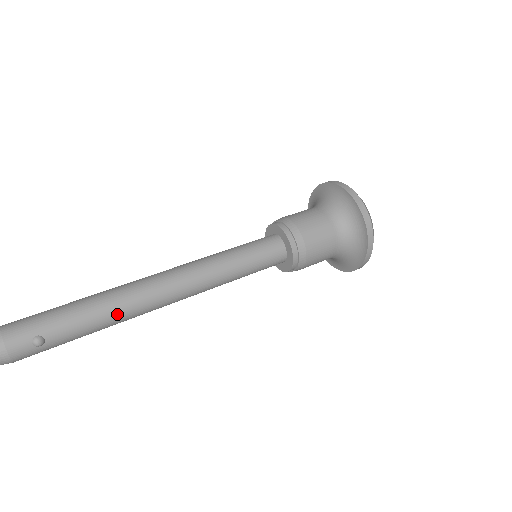
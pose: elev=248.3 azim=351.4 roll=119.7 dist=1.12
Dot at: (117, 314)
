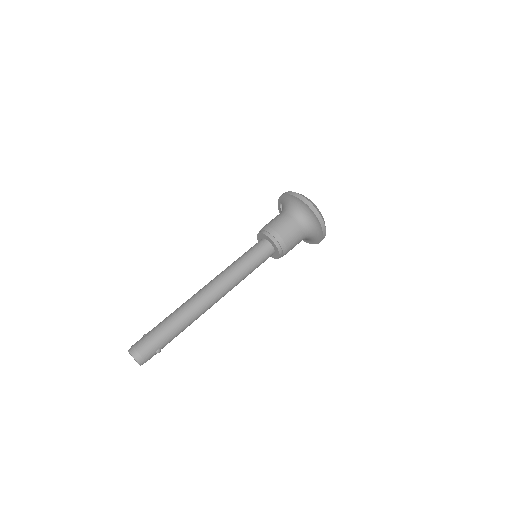
Dot at: (192, 322)
